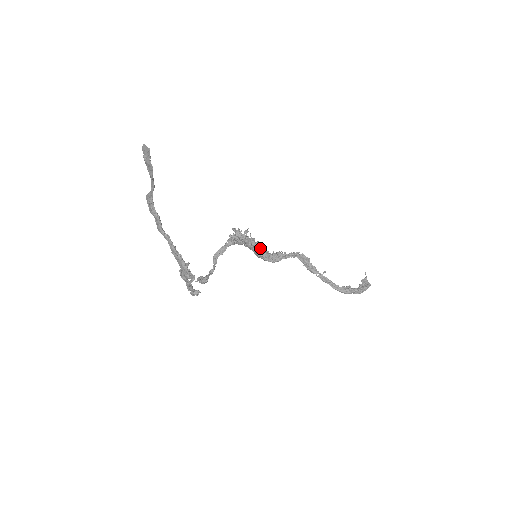
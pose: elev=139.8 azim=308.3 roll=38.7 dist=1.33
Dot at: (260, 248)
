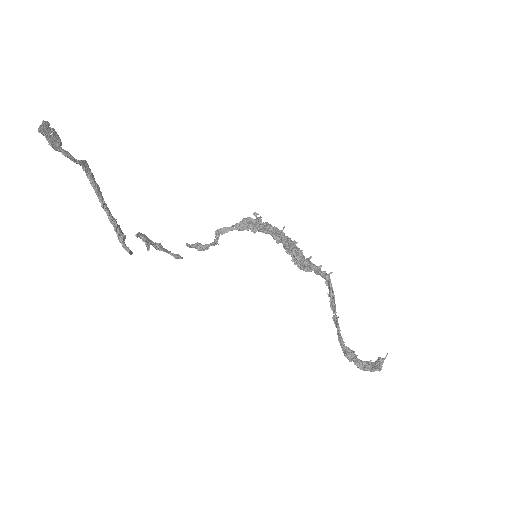
Dot at: (287, 246)
